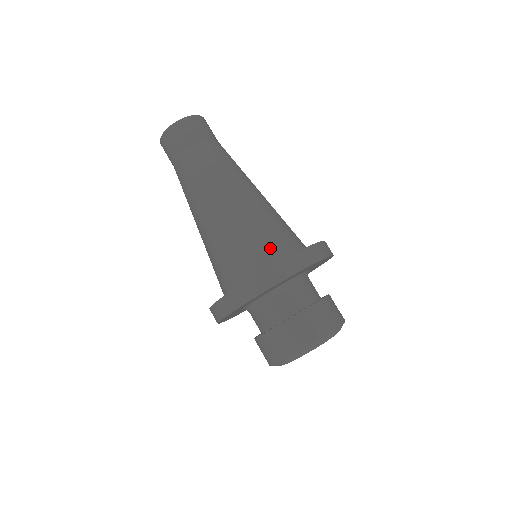
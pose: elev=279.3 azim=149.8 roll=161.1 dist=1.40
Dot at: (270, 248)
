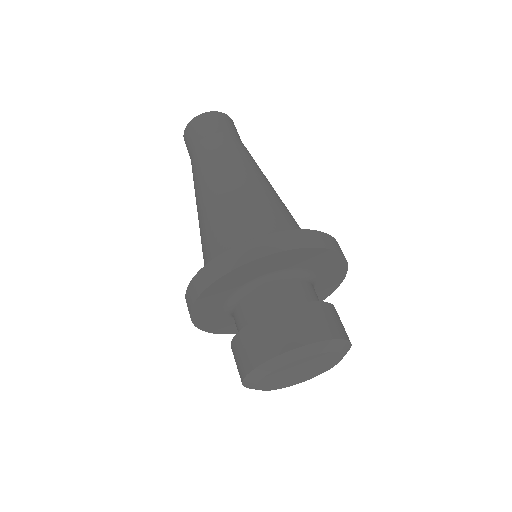
Dot at: (241, 238)
